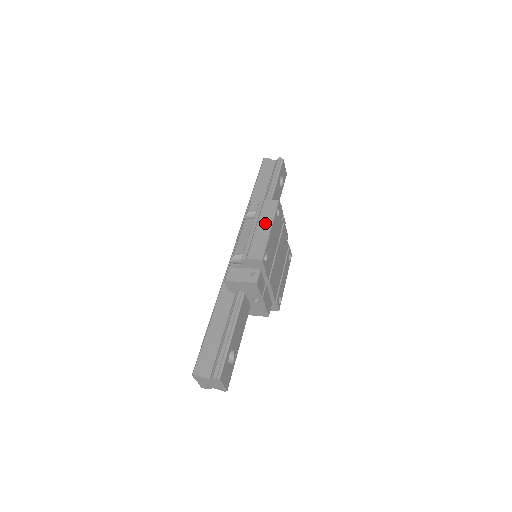
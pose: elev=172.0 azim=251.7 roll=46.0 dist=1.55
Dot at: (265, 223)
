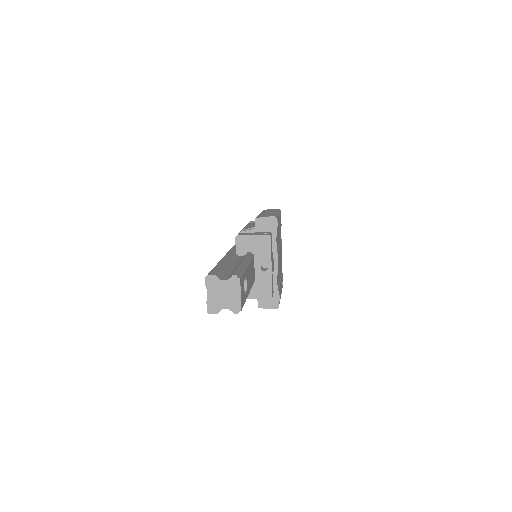
Dot at: (273, 211)
